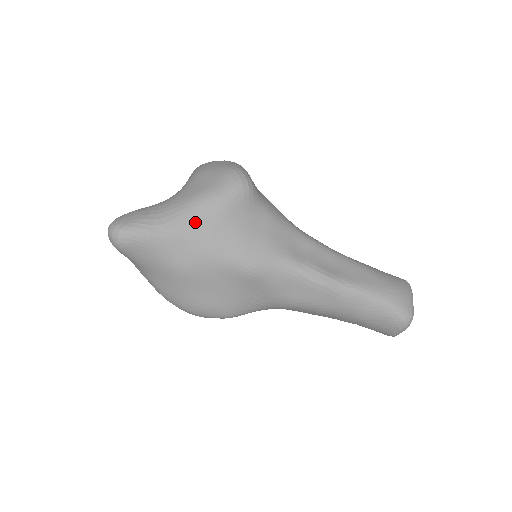
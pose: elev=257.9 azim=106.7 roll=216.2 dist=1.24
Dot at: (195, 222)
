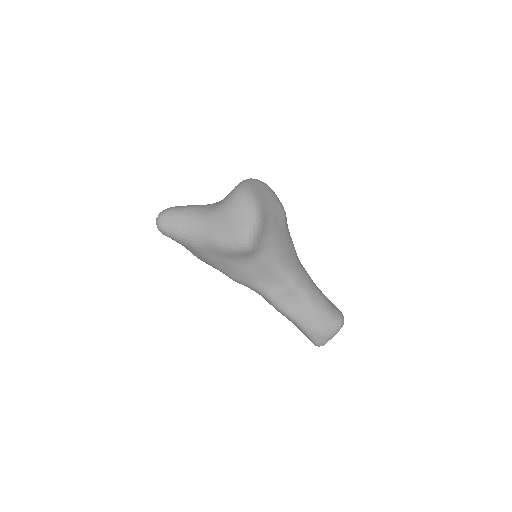
Dot at: (206, 249)
